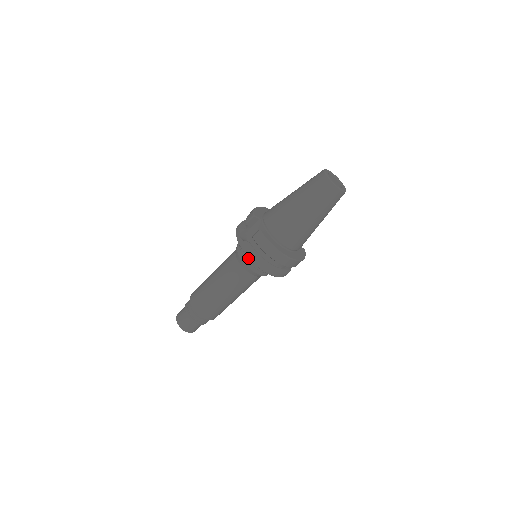
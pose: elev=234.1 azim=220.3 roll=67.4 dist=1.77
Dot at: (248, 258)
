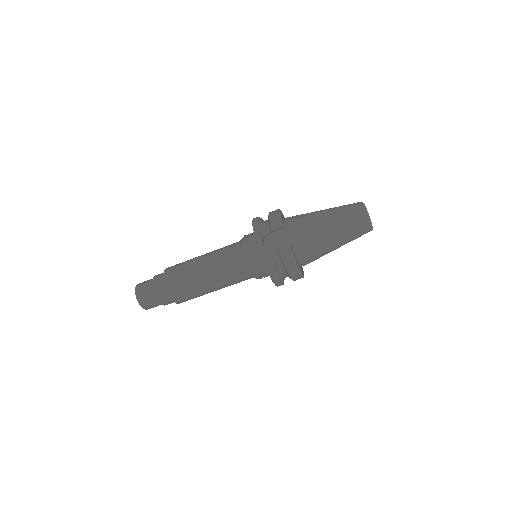
Dot at: (258, 263)
